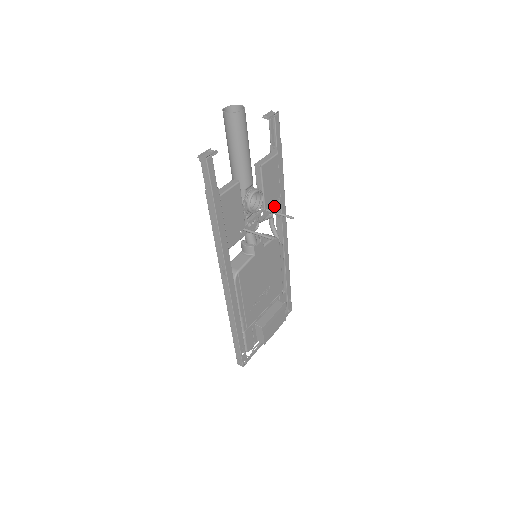
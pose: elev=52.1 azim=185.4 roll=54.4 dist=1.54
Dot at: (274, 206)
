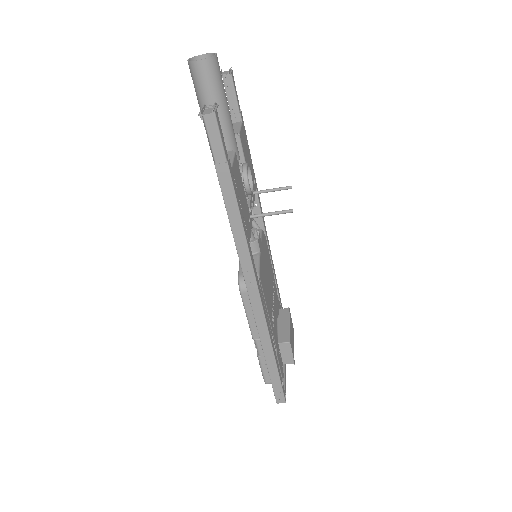
Dot at: (254, 189)
